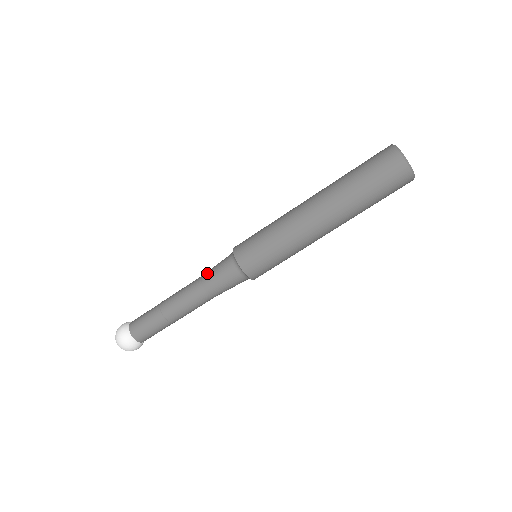
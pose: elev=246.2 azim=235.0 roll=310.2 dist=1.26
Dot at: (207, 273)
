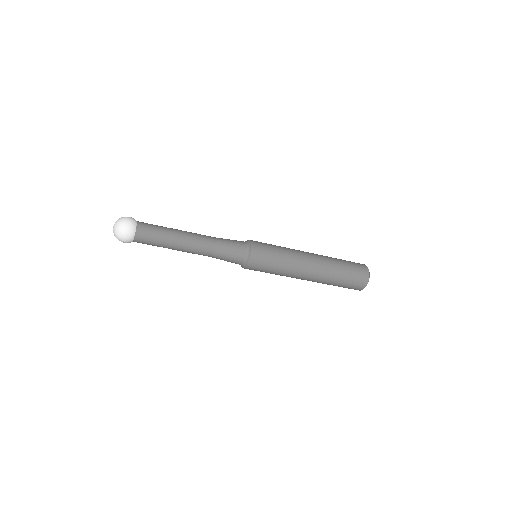
Dot at: (222, 239)
